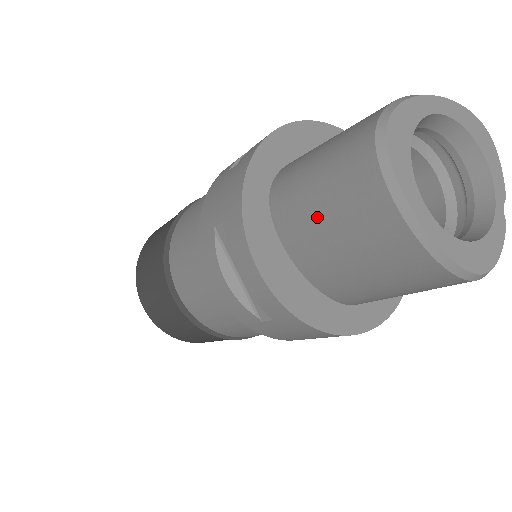
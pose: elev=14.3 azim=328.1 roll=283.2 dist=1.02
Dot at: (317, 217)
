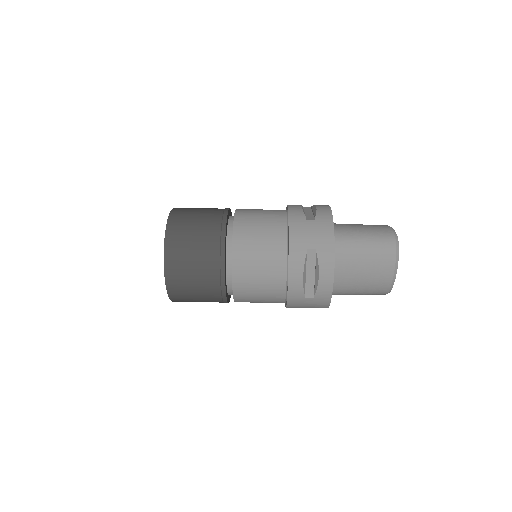
Dot at: (360, 261)
